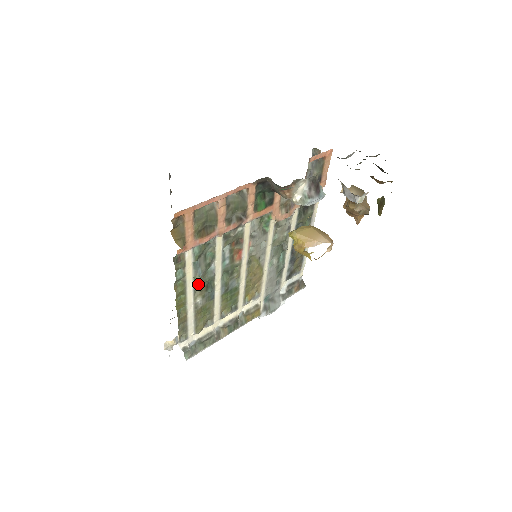
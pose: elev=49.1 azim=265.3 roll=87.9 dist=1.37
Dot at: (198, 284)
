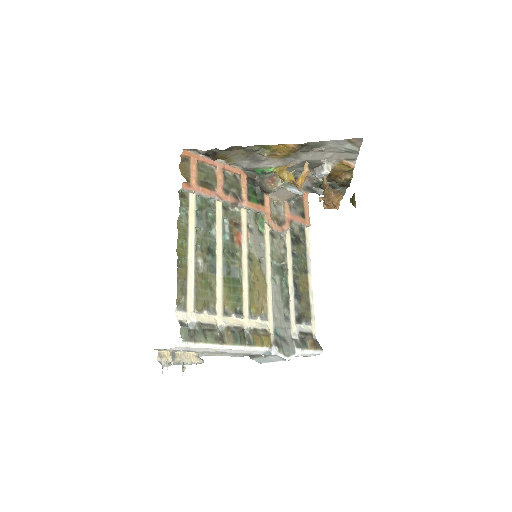
Dot at: (200, 239)
